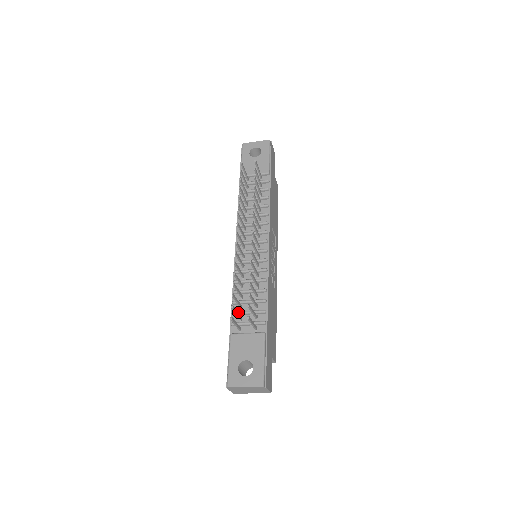
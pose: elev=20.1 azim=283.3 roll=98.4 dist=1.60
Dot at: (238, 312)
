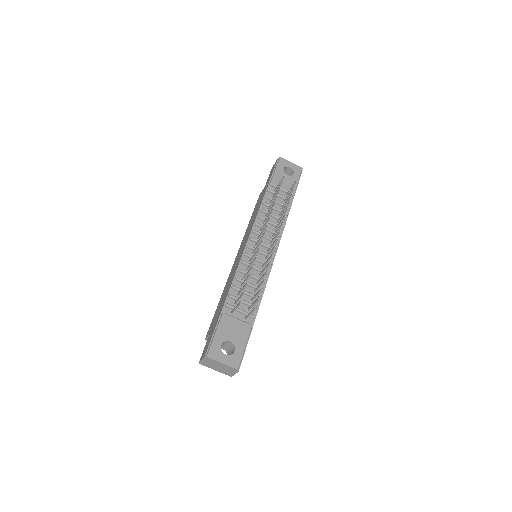
Dot at: (235, 297)
